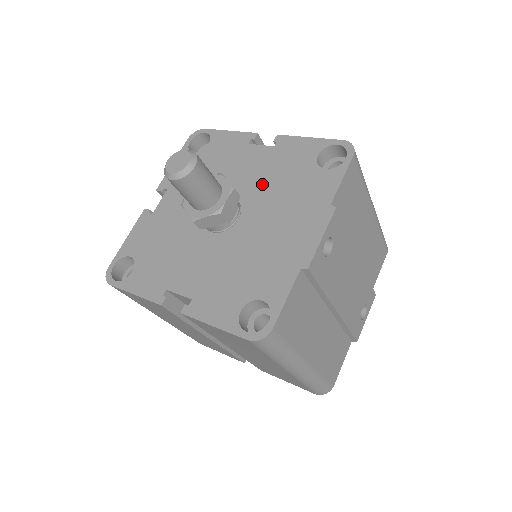
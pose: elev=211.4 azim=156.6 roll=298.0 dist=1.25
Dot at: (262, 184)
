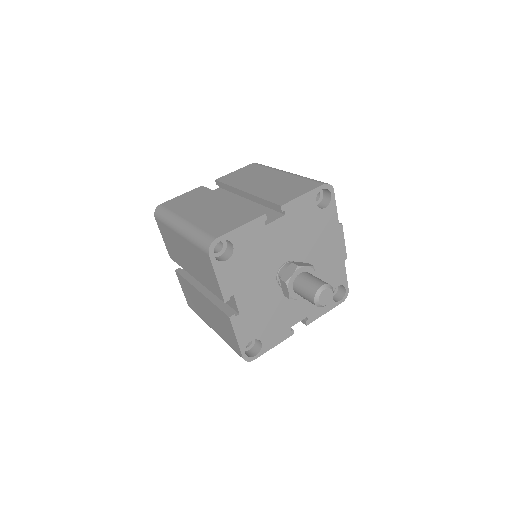
Dot at: (297, 242)
